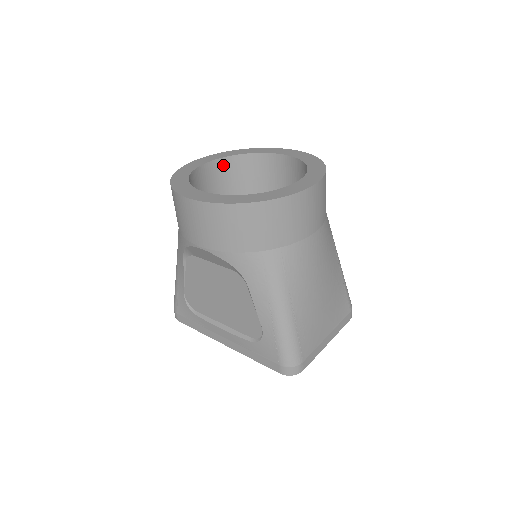
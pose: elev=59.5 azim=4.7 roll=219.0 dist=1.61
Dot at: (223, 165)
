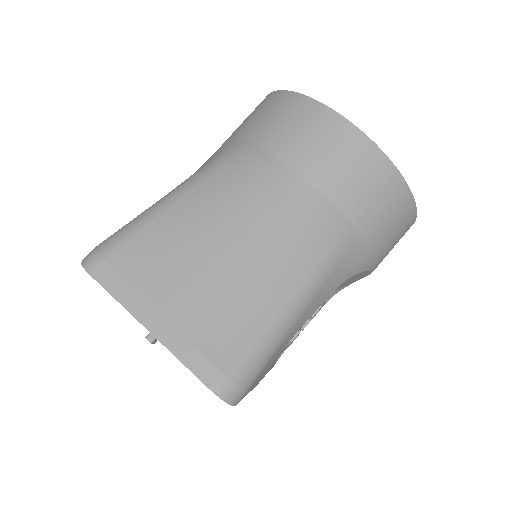
Dot at: occluded
